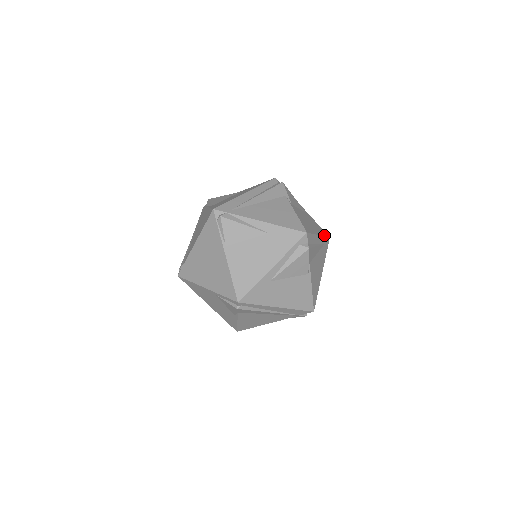
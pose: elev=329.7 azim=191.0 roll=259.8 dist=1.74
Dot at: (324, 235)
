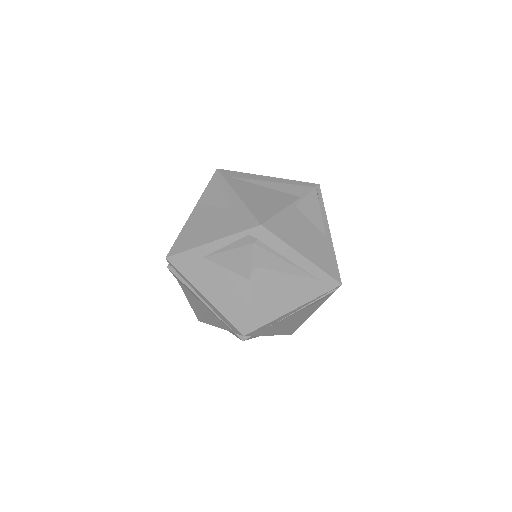
Dot at: (325, 269)
